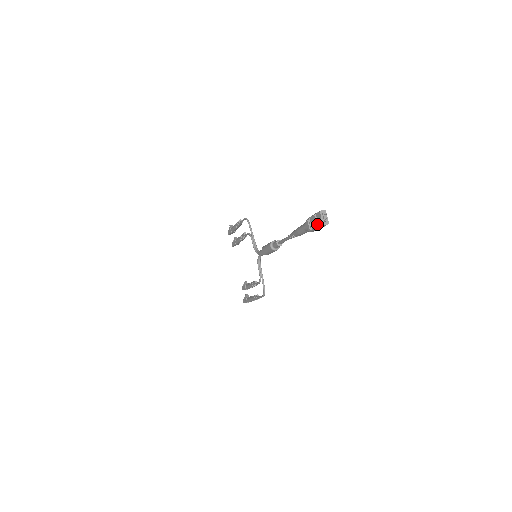
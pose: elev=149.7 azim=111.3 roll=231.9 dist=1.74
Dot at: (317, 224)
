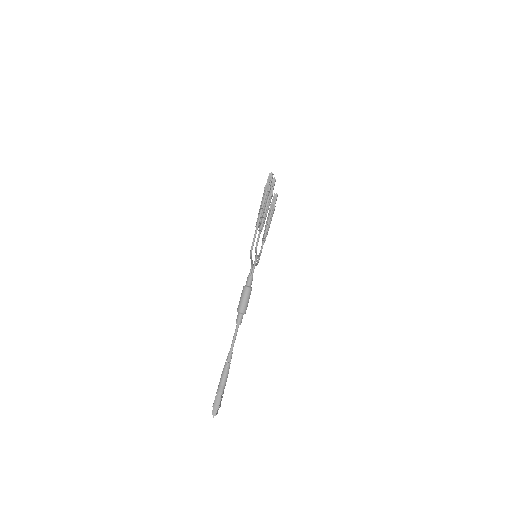
Dot at: occluded
